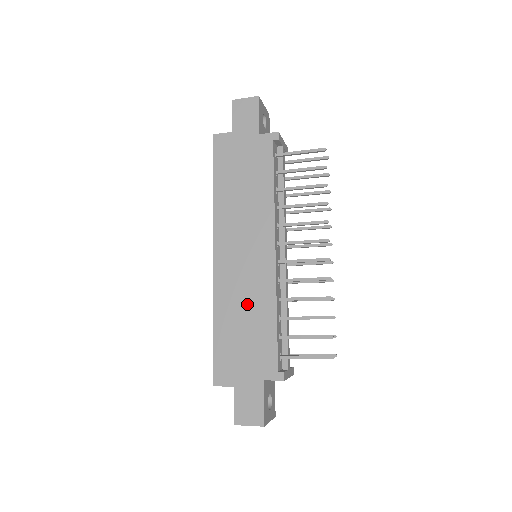
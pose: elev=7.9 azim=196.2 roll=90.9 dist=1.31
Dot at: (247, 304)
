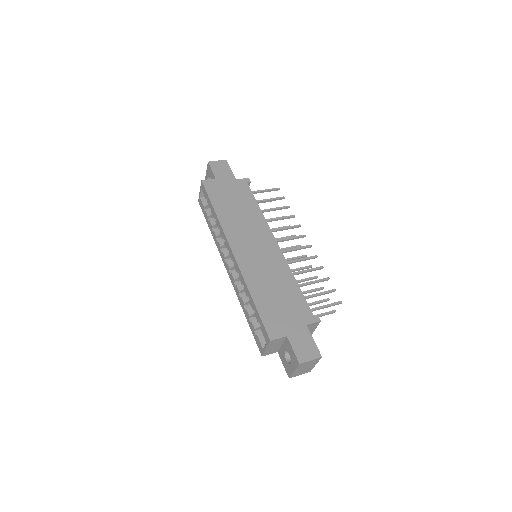
Dot at: (272, 278)
